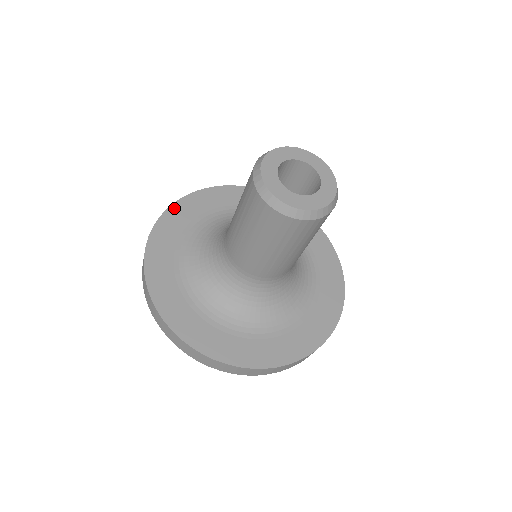
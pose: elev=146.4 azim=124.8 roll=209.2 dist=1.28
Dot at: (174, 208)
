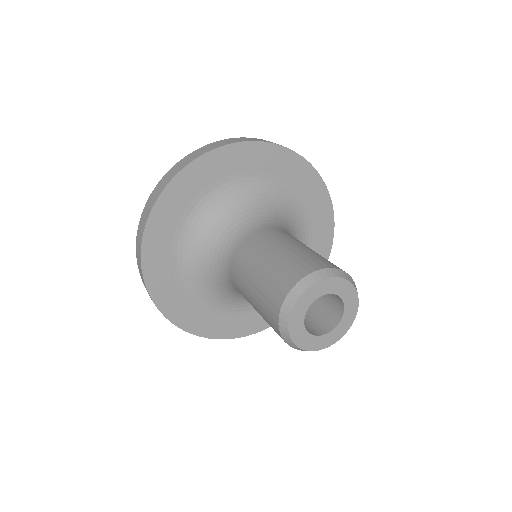
Dot at: (148, 235)
